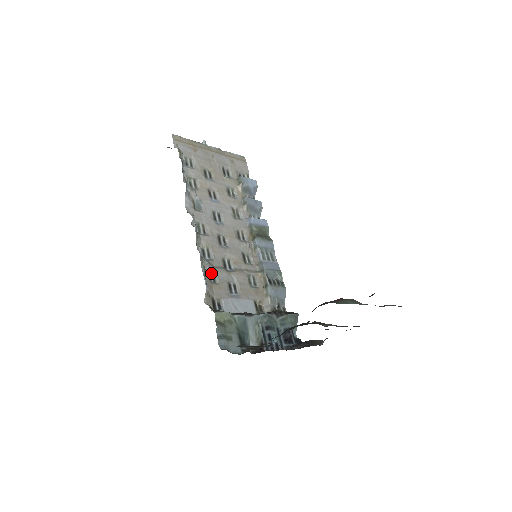
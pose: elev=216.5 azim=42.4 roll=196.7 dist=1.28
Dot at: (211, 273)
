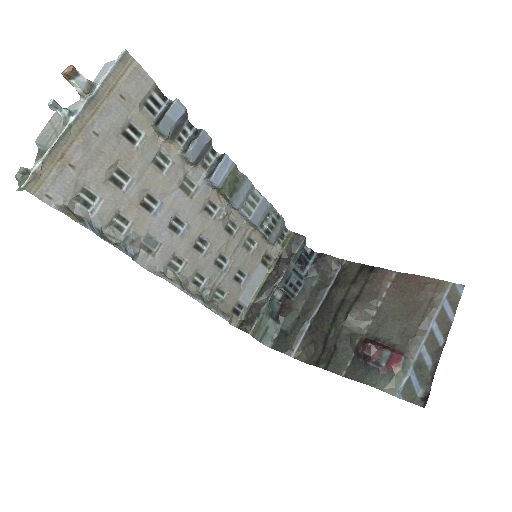
Dot at: (216, 292)
